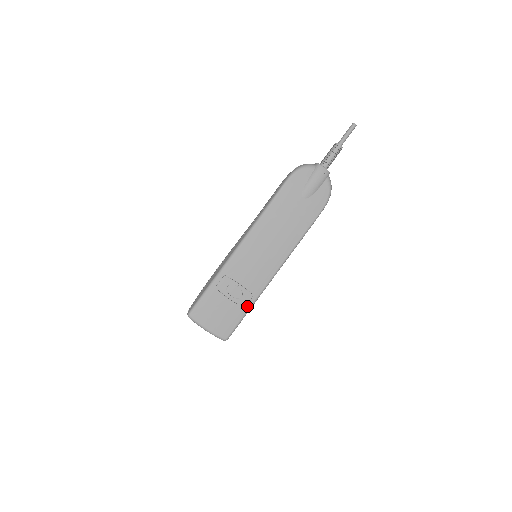
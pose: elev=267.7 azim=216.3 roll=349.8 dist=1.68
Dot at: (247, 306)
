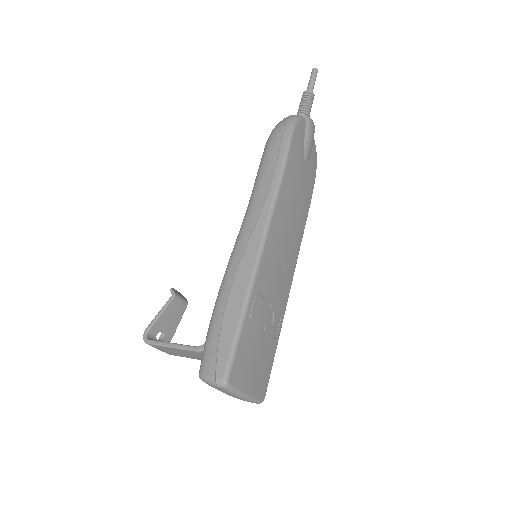
Dot at: (277, 334)
